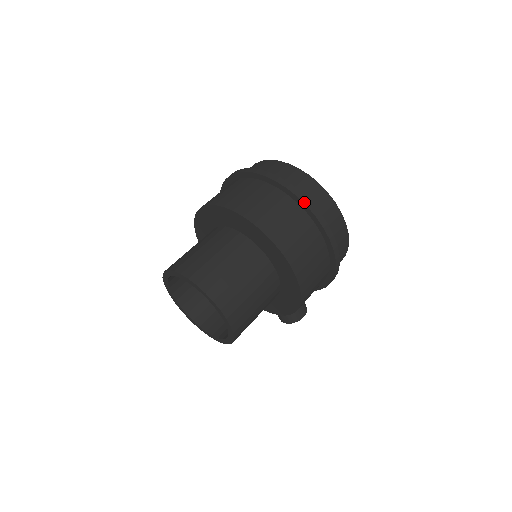
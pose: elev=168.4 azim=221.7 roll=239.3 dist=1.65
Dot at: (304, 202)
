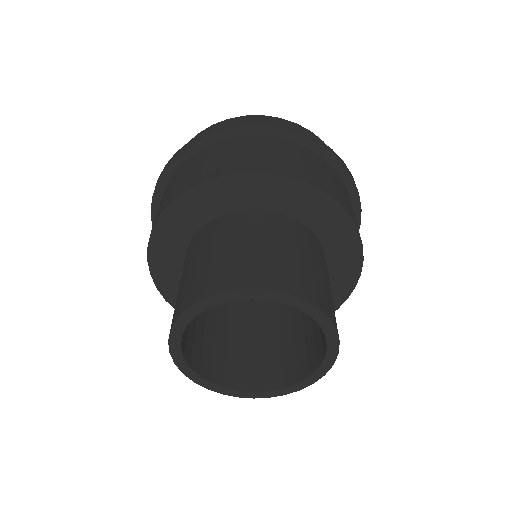
Dot at: (341, 161)
